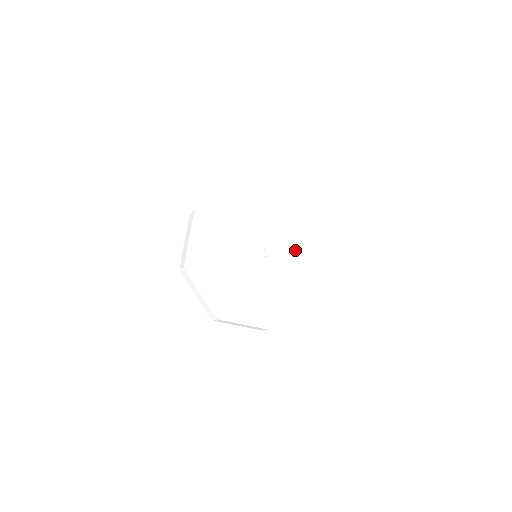
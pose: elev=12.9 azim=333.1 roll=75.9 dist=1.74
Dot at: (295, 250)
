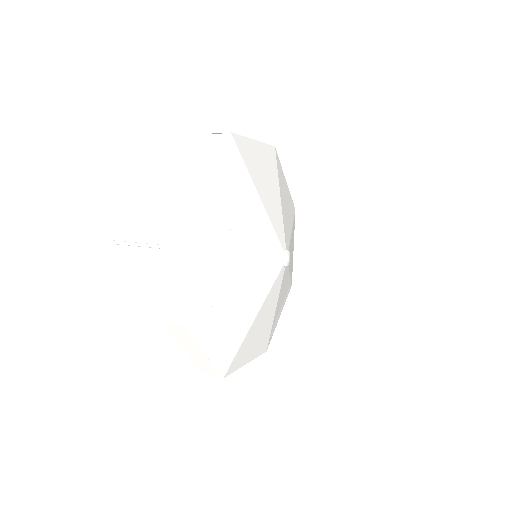
Dot at: (292, 230)
